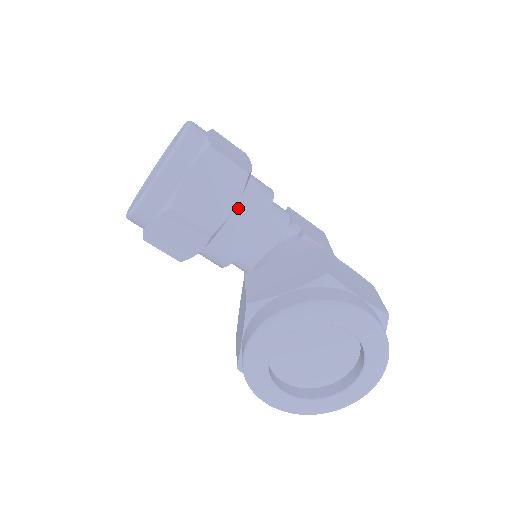
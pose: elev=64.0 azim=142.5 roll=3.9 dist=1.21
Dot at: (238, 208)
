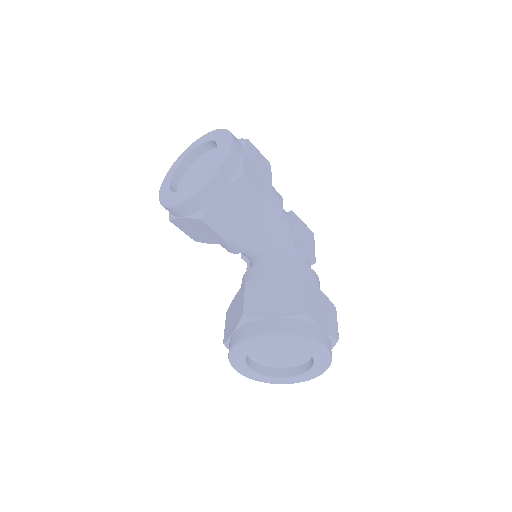
Dot at: occluded
